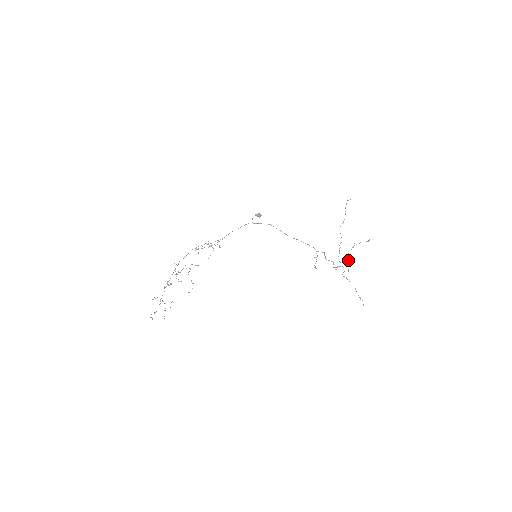
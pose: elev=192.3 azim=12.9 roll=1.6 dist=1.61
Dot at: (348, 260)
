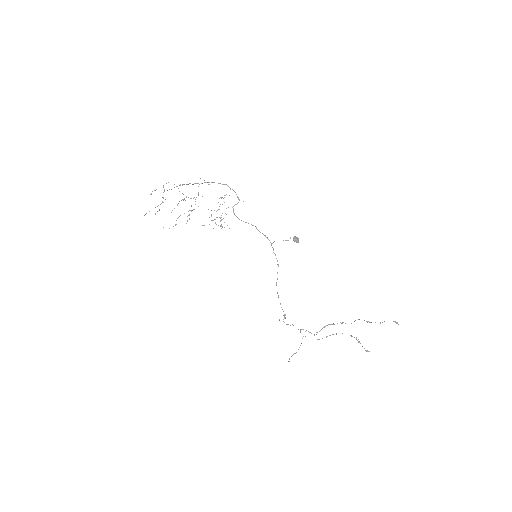
Dot at: (333, 334)
